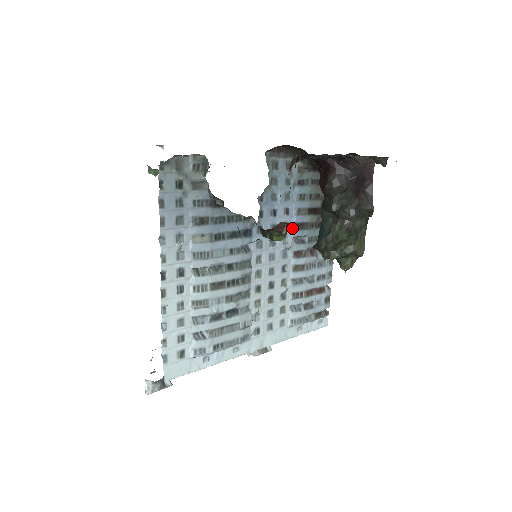
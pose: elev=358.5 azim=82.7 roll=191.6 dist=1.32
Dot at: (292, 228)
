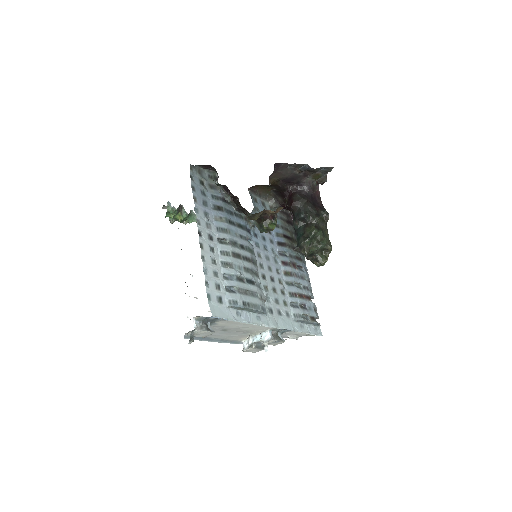
Dot at: (276, 245)
